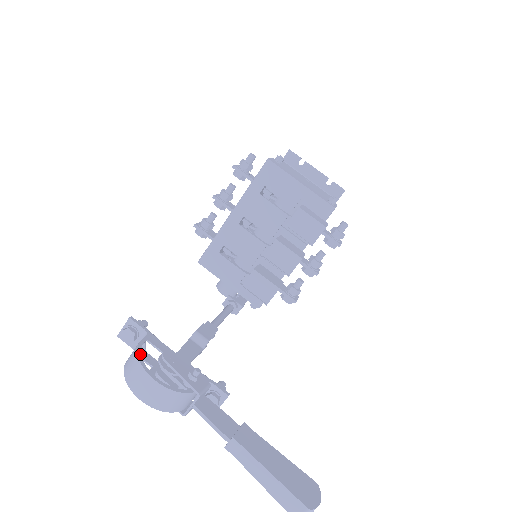
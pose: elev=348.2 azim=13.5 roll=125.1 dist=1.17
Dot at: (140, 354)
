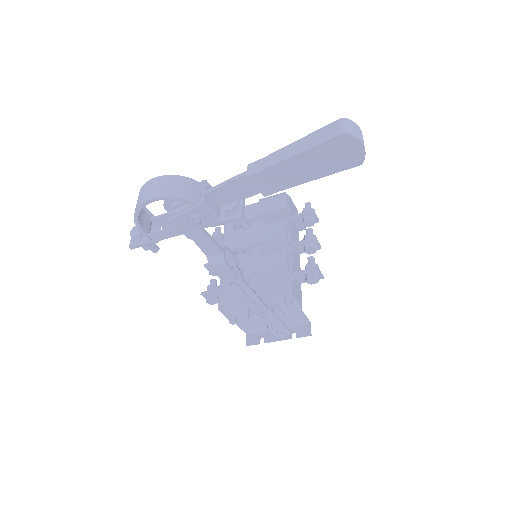
Dot at: occluded
